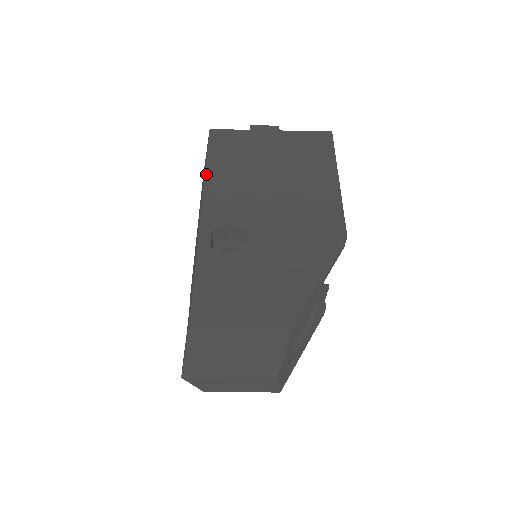
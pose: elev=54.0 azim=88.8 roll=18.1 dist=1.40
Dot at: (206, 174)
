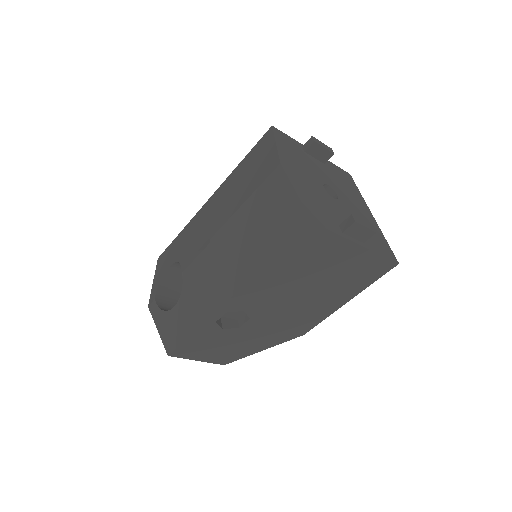
Dot at: (262, 270)
